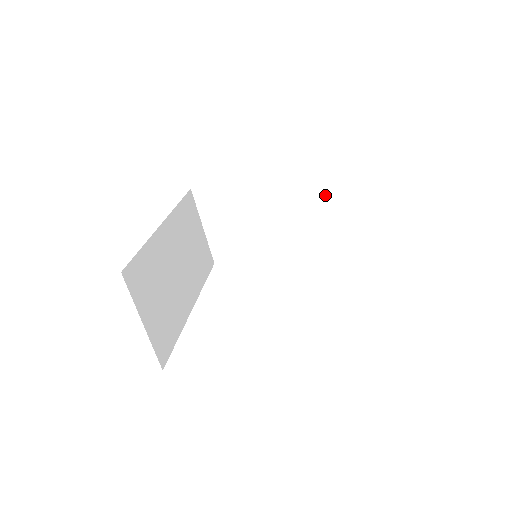
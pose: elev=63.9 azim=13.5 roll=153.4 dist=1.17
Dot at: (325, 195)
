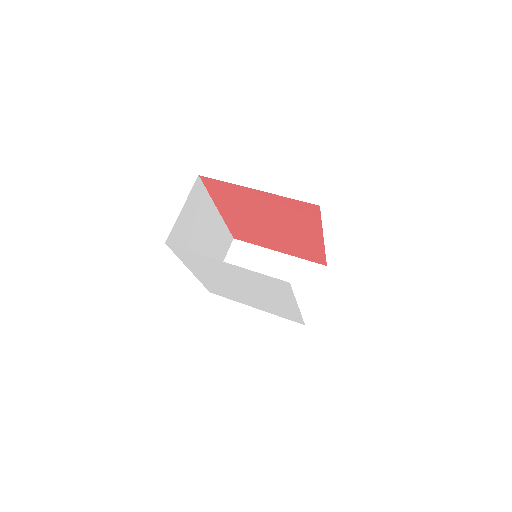
Dot at: (311, 284)
